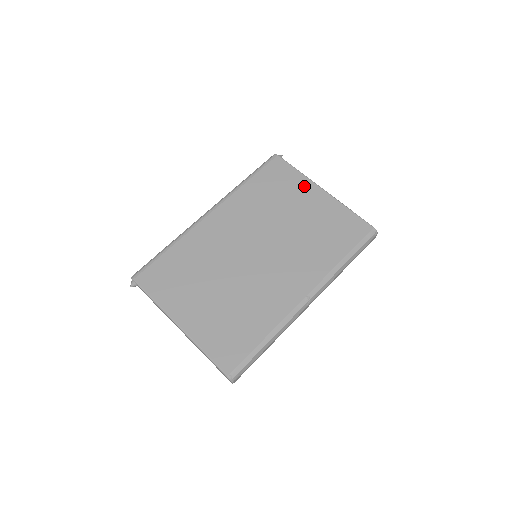
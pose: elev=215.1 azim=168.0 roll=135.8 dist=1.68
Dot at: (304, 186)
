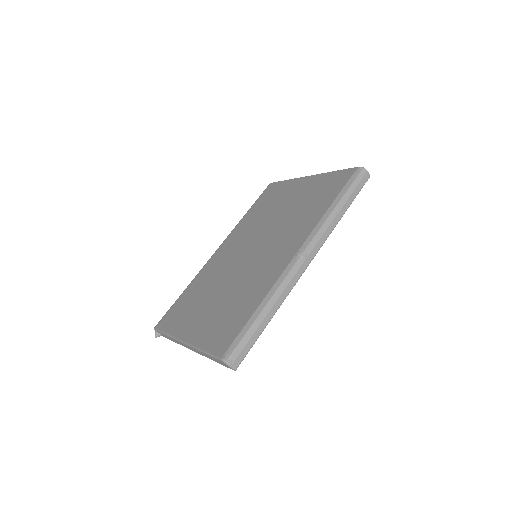
Dot at: (292, 185)
